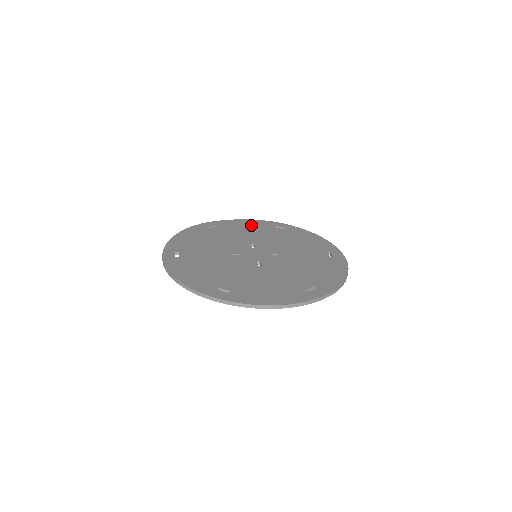
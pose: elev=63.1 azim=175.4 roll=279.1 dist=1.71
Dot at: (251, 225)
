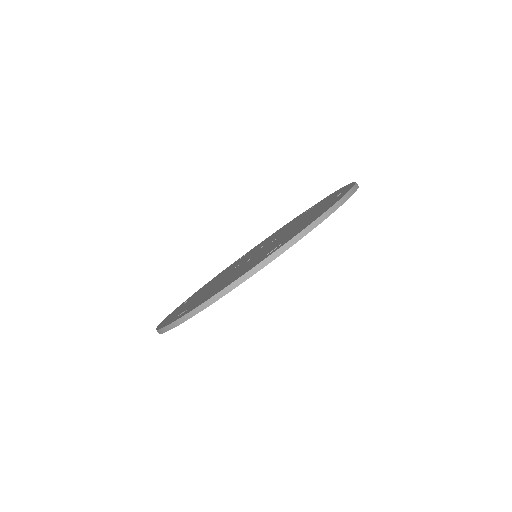
Dot at: (280, 229)
